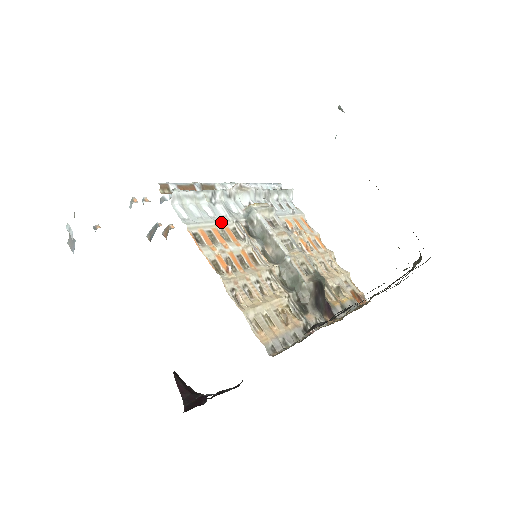
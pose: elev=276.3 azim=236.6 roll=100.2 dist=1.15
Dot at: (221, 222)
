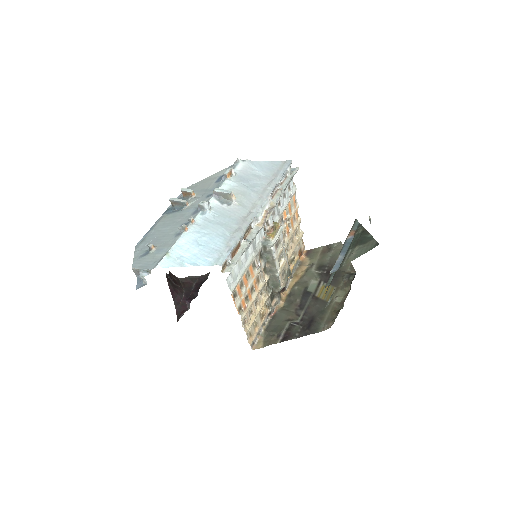
Dot at: (249, 265)
